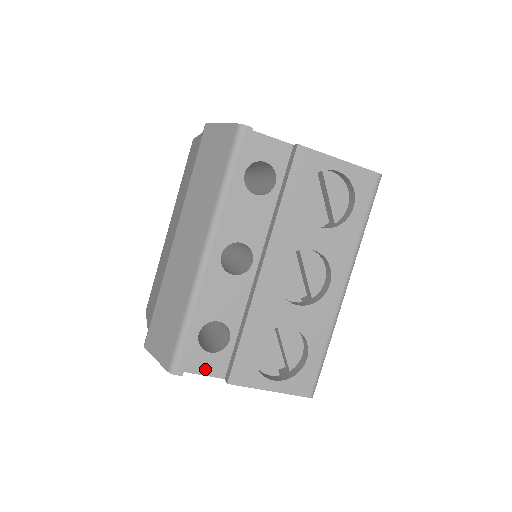
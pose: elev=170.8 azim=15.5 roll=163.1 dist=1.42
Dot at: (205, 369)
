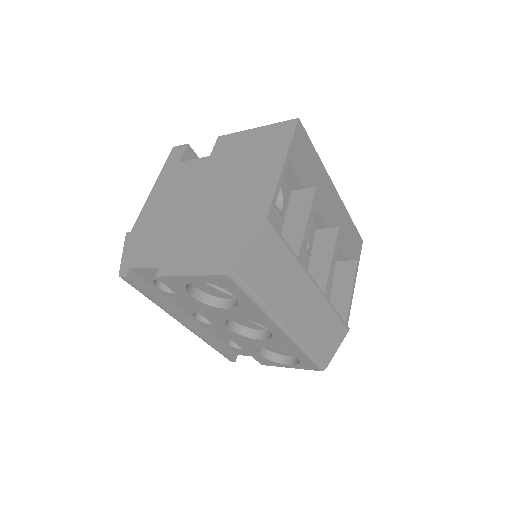
Dot at: (248, 354)
